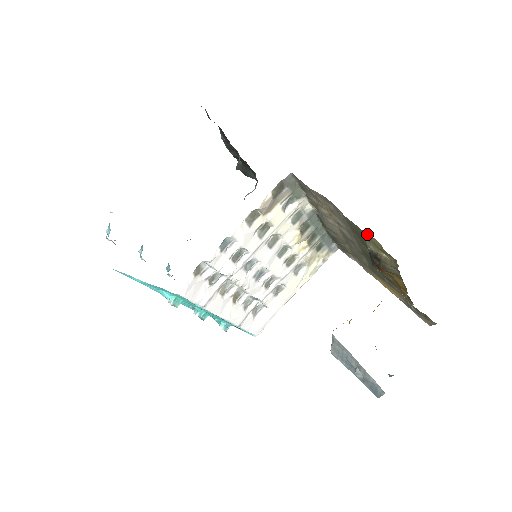
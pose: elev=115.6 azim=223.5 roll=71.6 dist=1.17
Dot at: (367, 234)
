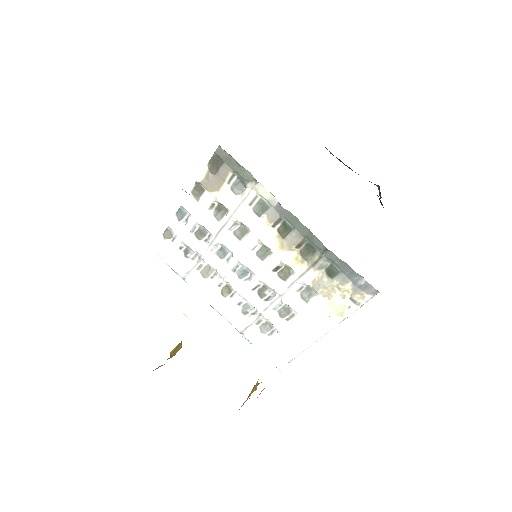
Dot at: occluded
